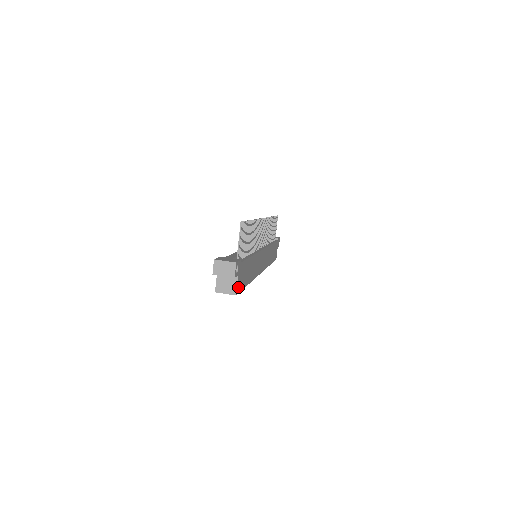
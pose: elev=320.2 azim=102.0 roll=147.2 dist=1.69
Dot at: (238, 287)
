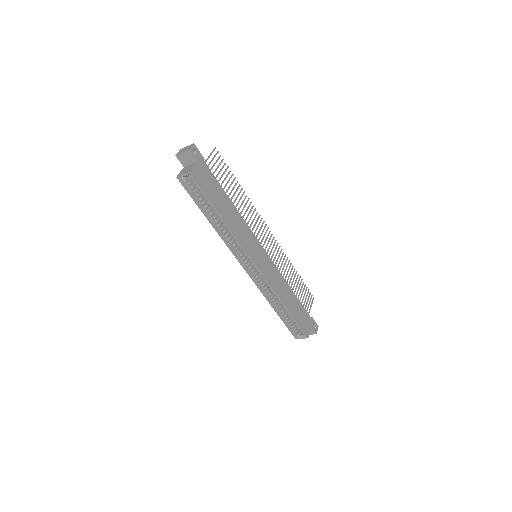
Dot at: (195, 173)
